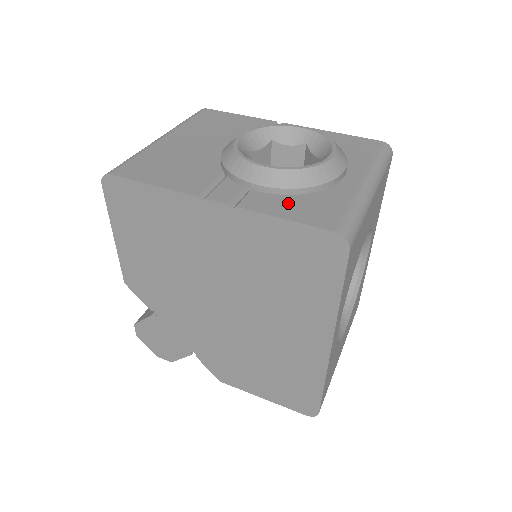
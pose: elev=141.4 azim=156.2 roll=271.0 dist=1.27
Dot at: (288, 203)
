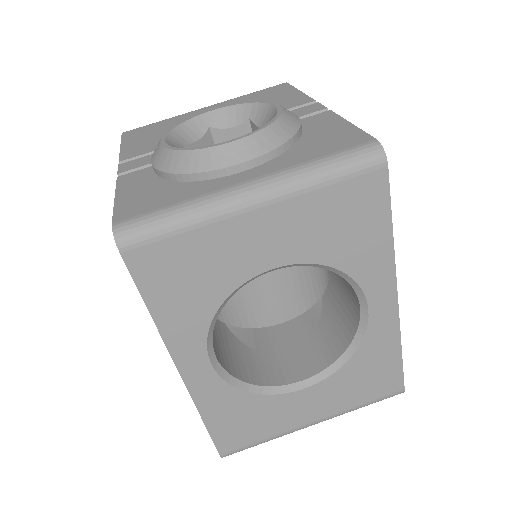
Dot at: (145, 185)
